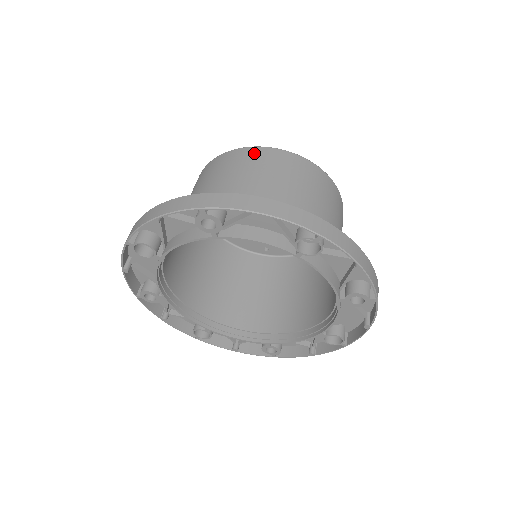
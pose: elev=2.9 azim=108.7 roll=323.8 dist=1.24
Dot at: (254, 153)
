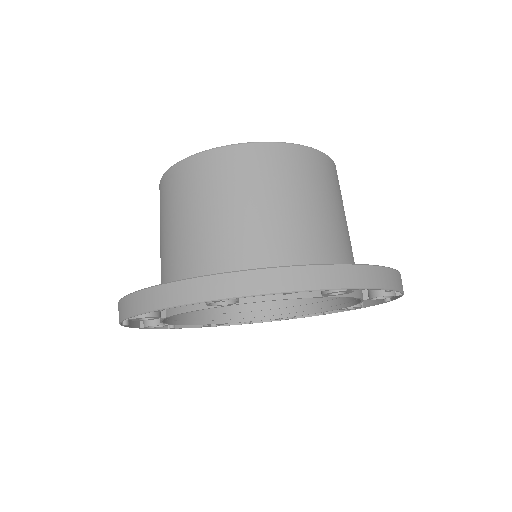
Dot at: (309, 159)
